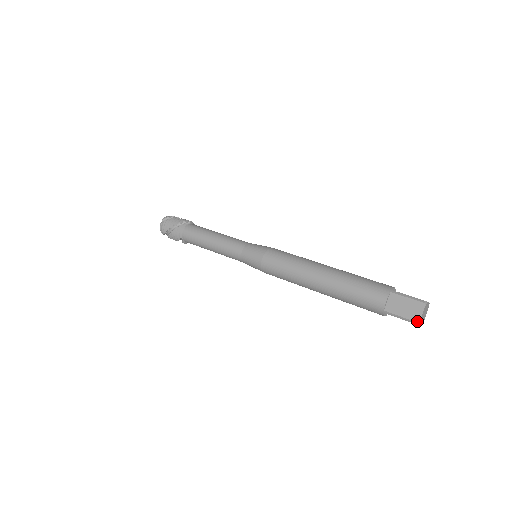
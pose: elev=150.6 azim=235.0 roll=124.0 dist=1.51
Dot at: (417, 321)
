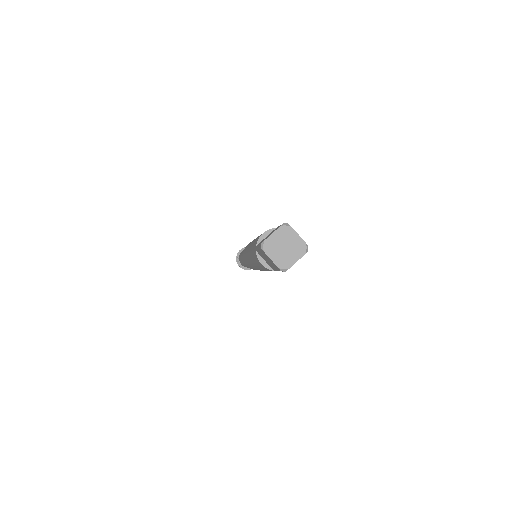
Dot at: (262, 242)
